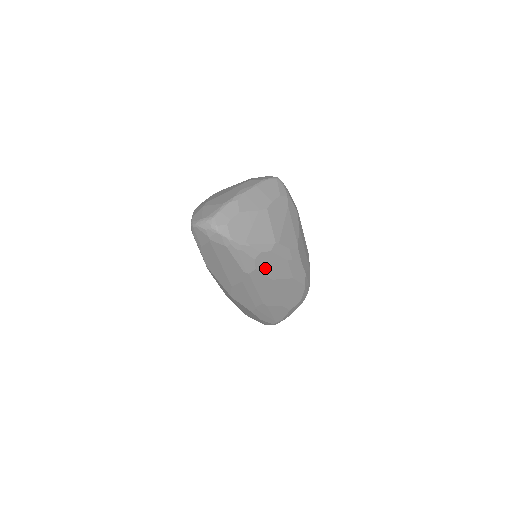
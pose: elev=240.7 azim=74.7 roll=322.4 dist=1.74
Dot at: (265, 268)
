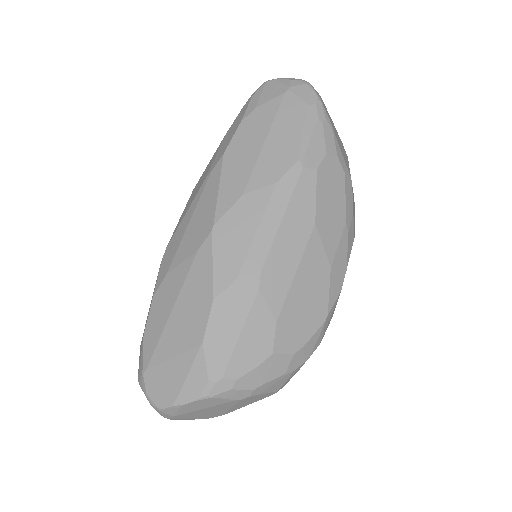
Dot at: (323, 188)
